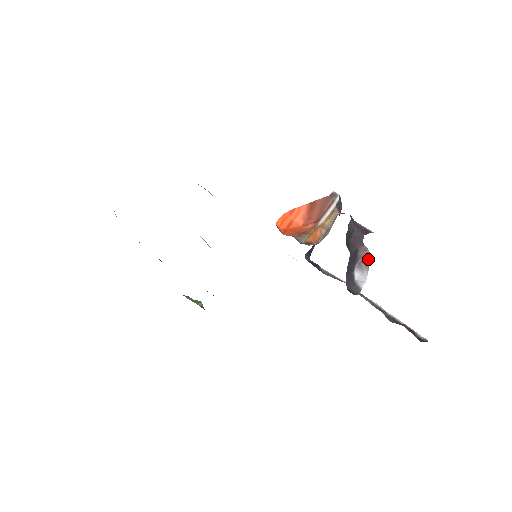
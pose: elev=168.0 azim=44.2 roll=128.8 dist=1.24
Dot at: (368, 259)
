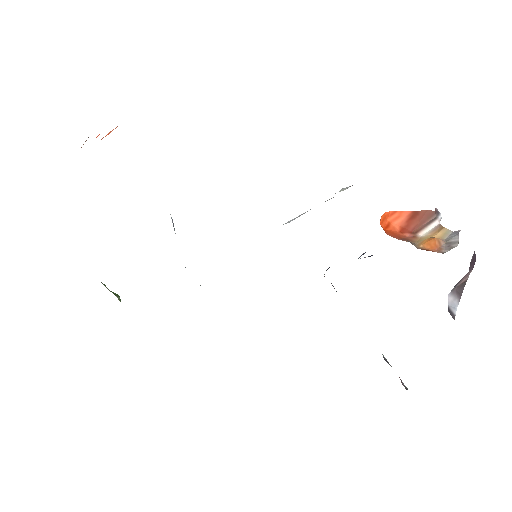
Dot at: (463, 286)
